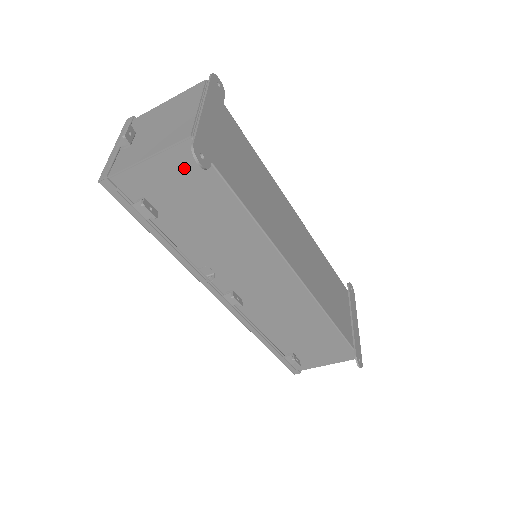
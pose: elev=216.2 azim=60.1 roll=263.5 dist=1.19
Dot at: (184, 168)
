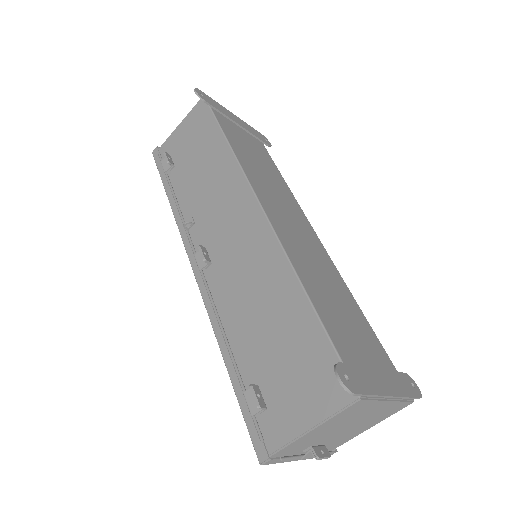
Dot at: (196, 120)
